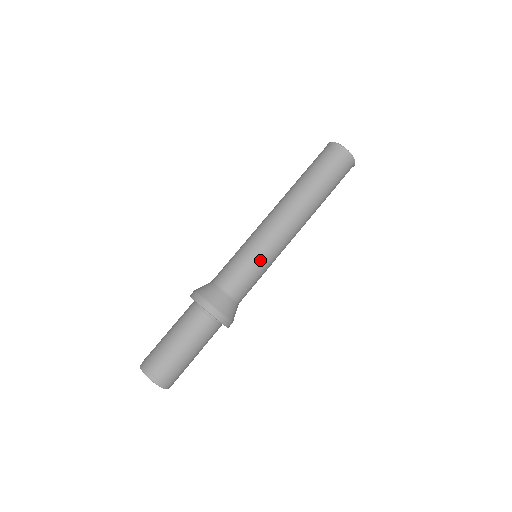
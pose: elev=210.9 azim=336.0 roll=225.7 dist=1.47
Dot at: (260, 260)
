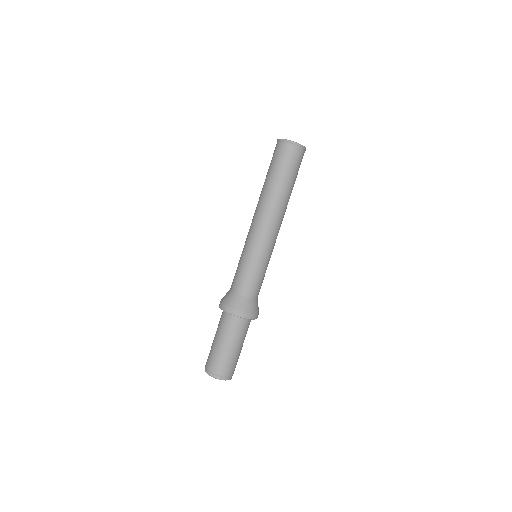
Dot at: (262, 261)
